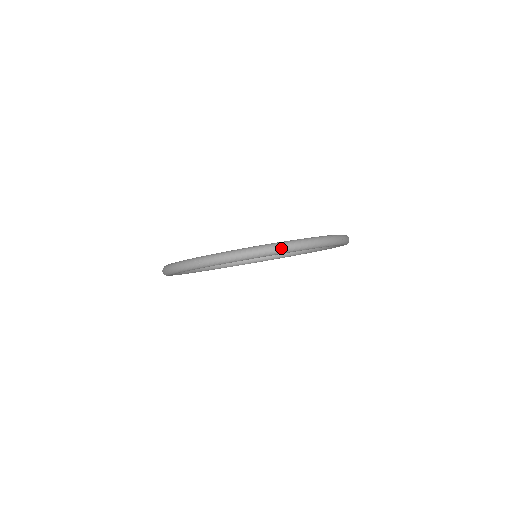
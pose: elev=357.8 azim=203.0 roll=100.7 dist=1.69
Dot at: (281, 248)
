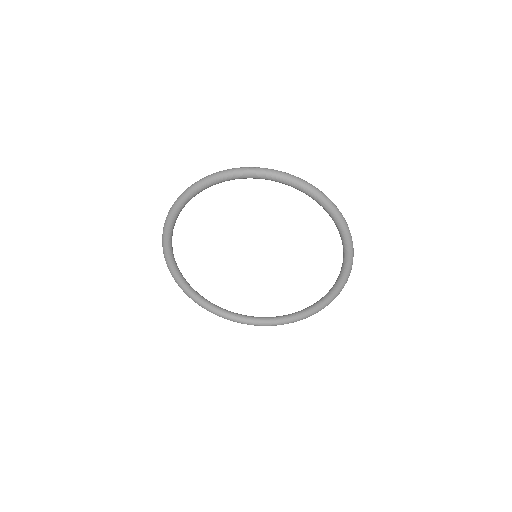
Dot at: (326, 196)
